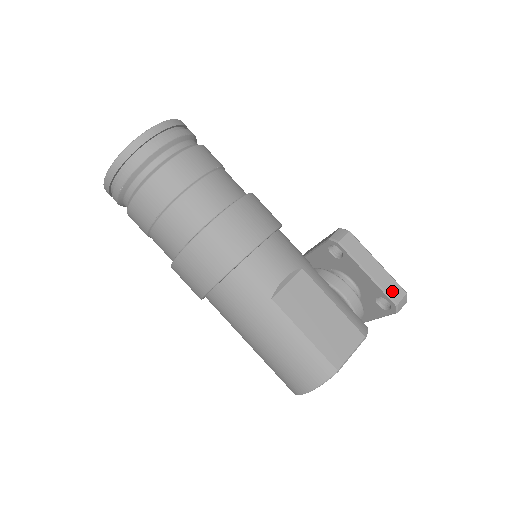
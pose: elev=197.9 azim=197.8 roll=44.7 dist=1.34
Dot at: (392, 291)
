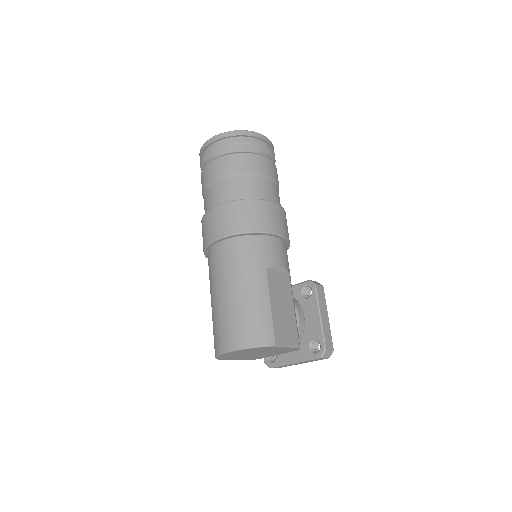
Dot at: (327, 340)
